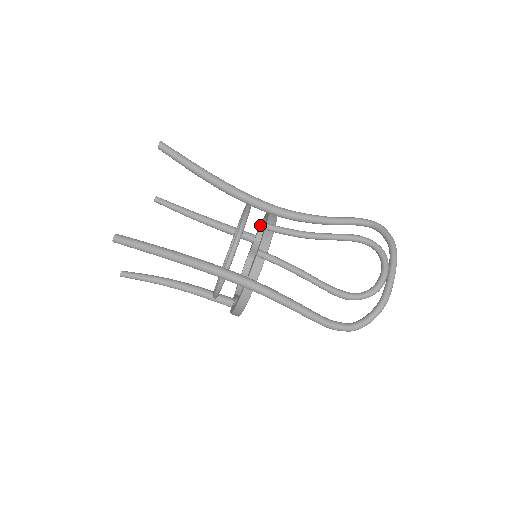
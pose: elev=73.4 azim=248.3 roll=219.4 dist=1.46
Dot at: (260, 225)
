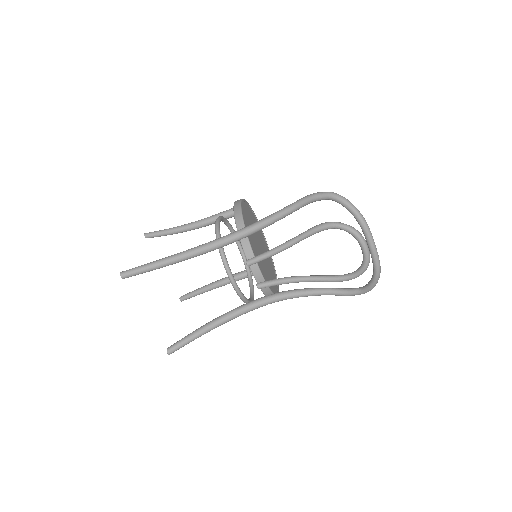
Dot at: occluded
